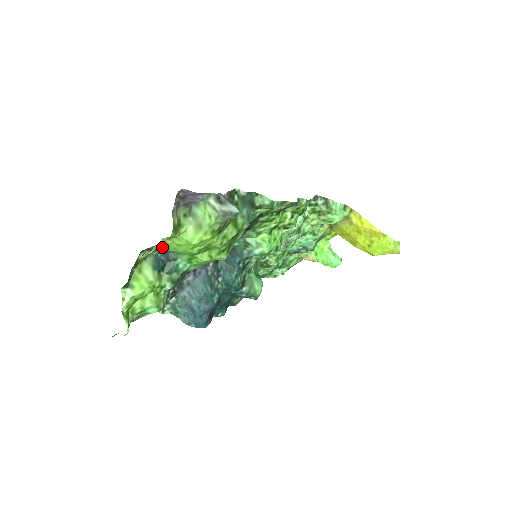
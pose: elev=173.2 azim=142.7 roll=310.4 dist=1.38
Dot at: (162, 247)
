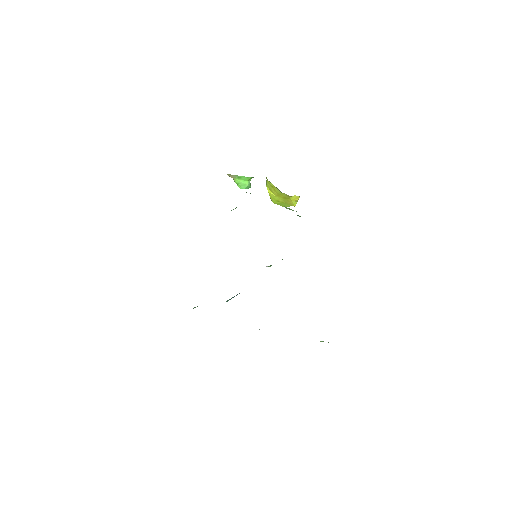
Dot at: occluded
